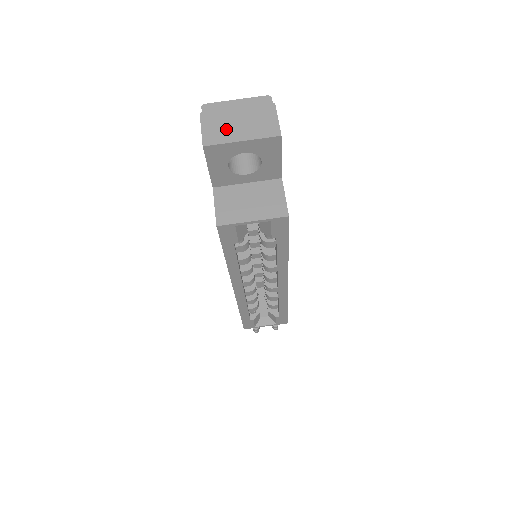
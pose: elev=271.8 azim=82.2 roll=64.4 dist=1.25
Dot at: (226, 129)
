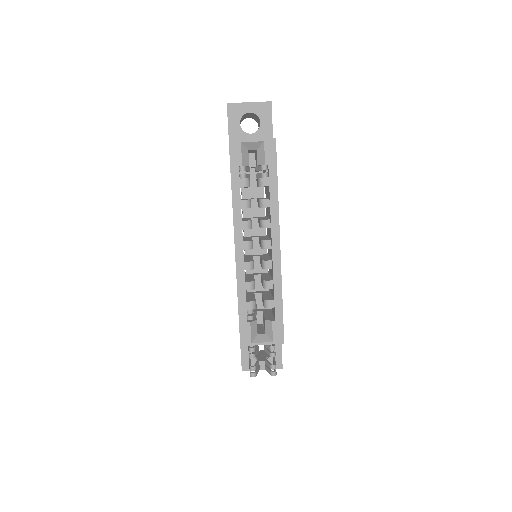
Dot at: occluded
